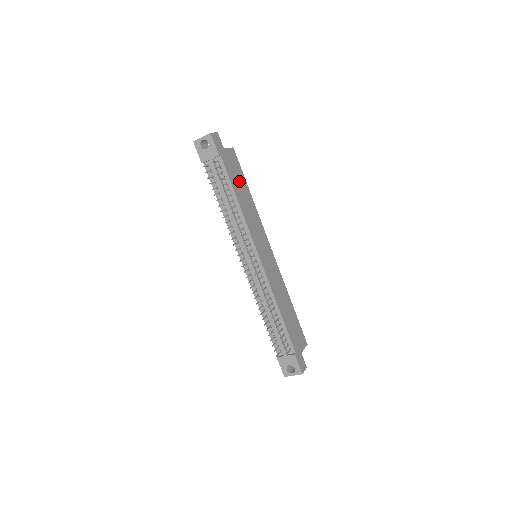
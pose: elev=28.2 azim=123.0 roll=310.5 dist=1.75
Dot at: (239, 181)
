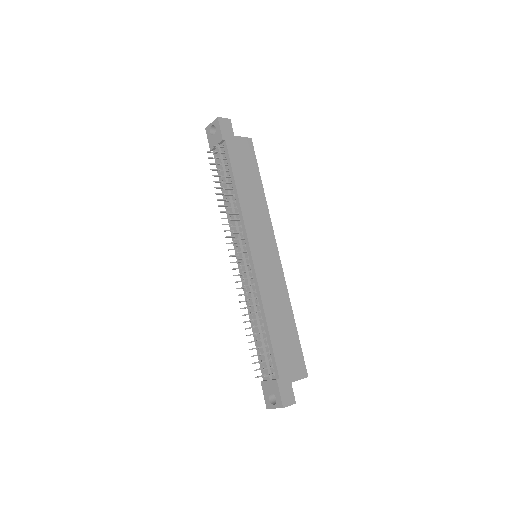
Dot at: (247, 171)
